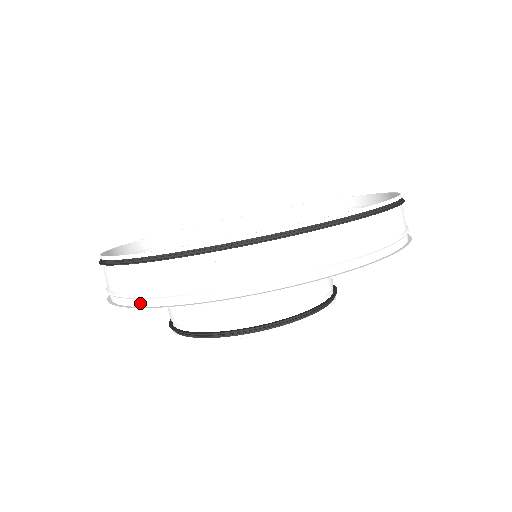
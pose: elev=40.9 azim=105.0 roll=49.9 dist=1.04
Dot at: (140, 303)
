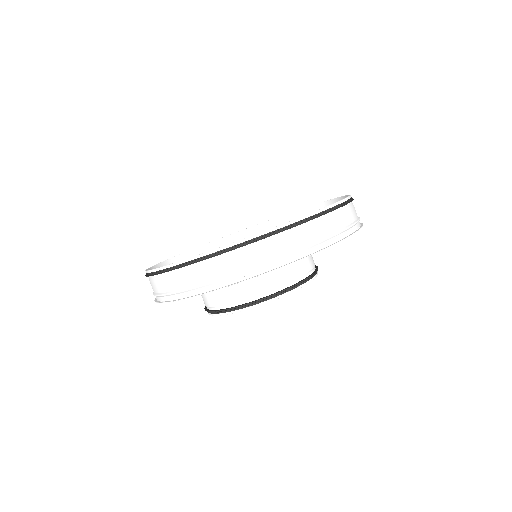
Dot at: (187, 295)
